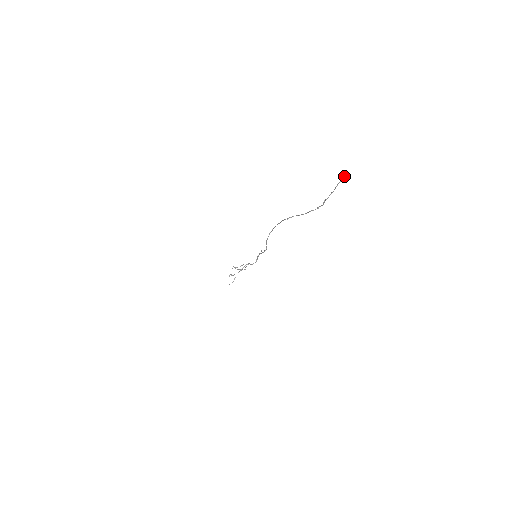
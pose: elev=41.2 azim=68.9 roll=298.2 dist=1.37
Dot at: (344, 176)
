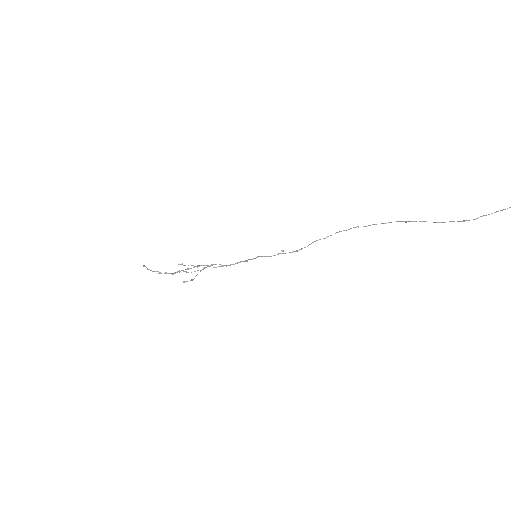
Dot at: out of frame
